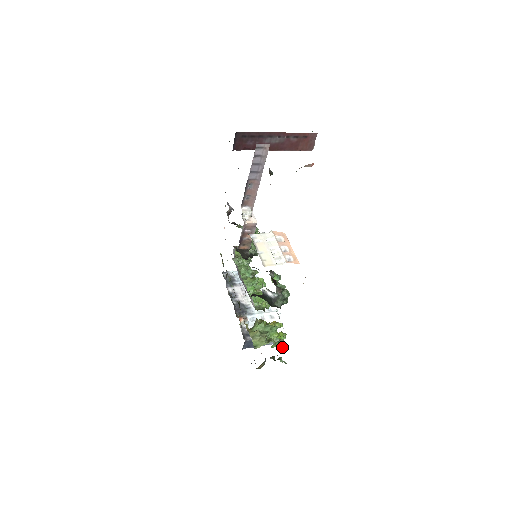
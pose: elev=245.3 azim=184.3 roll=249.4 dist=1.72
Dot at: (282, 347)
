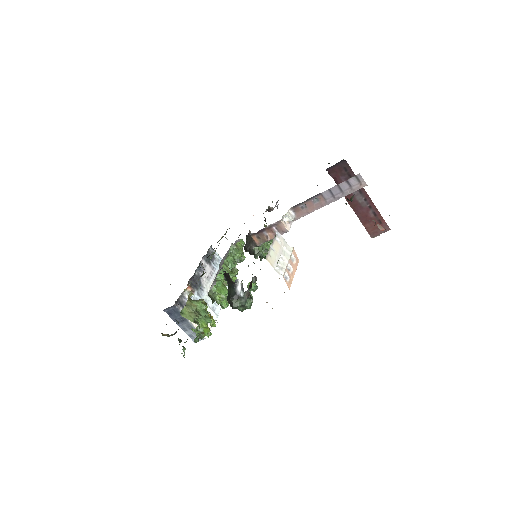
Dot at: (198, 340)
